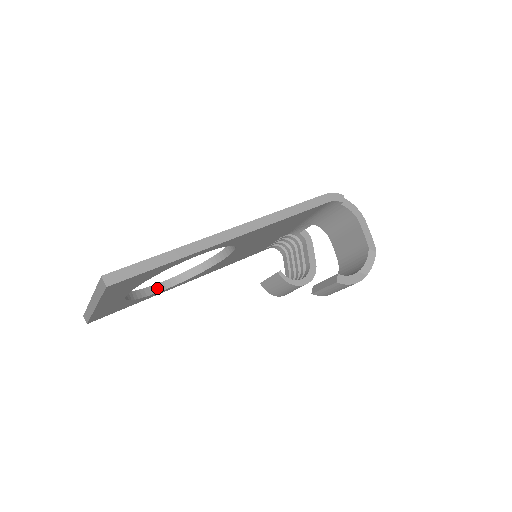
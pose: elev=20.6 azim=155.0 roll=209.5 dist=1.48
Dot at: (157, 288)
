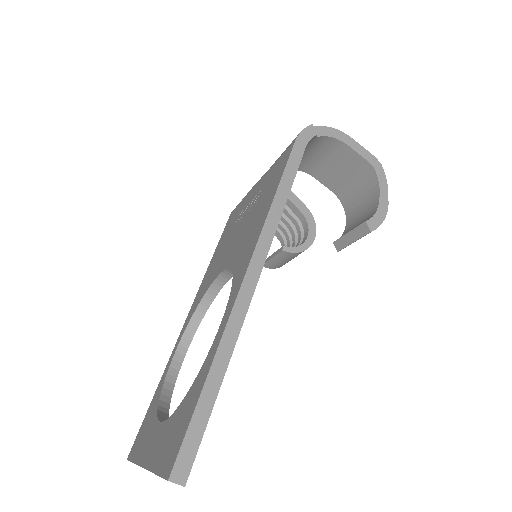
Dot at: (175, 365)
